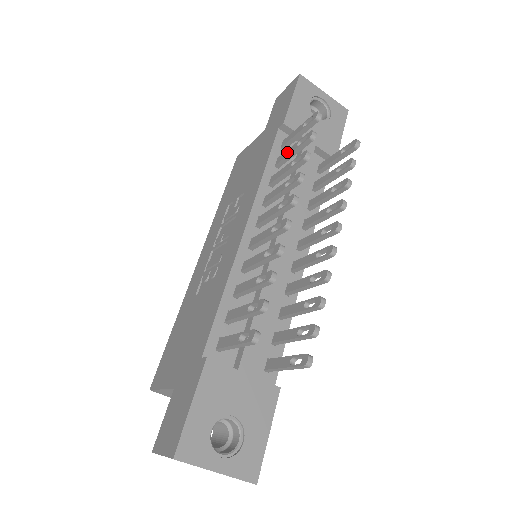
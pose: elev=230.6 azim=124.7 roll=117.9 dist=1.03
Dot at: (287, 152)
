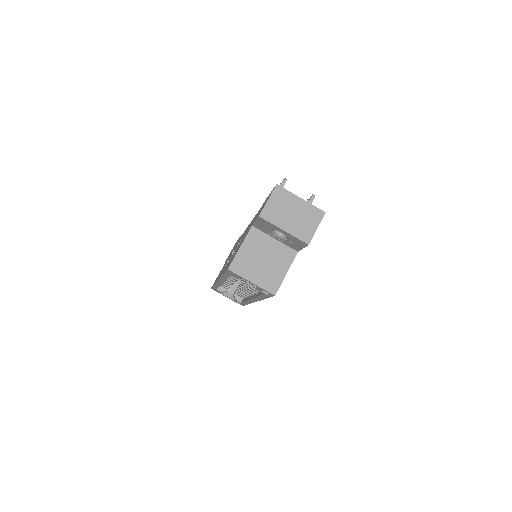
Dot at: occluded
